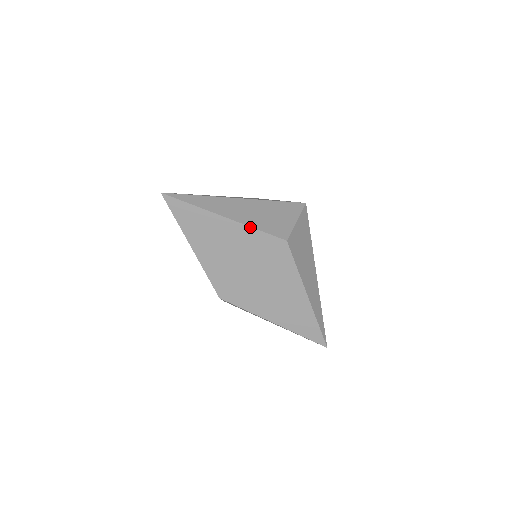
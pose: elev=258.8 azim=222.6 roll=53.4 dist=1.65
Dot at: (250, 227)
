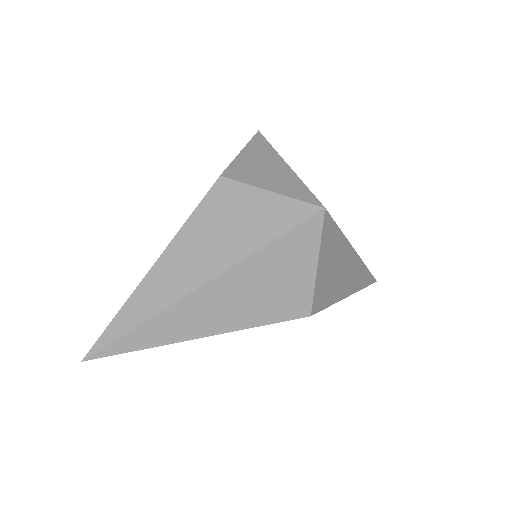
Dot at: occluded
